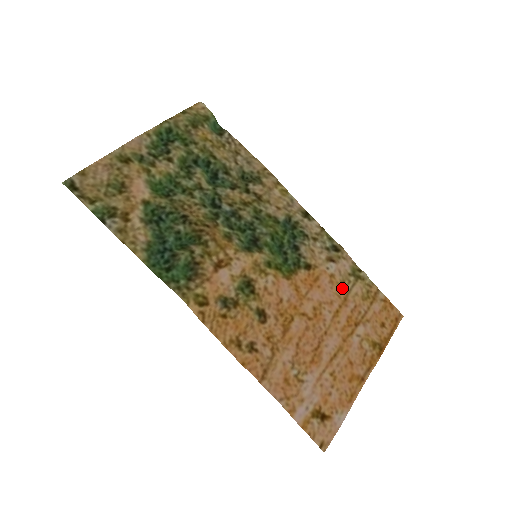
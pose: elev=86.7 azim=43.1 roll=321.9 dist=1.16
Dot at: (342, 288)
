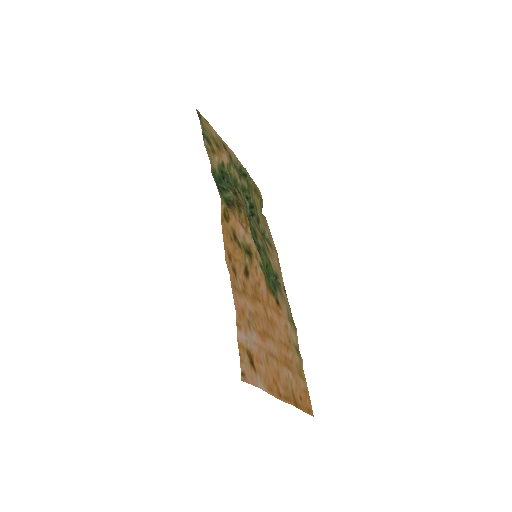
Dot at: (289, 341)
